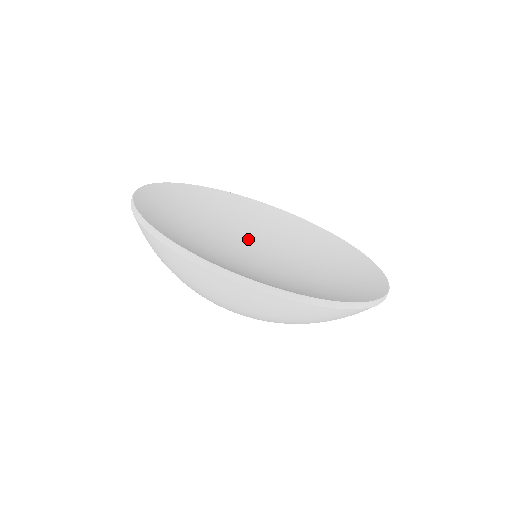
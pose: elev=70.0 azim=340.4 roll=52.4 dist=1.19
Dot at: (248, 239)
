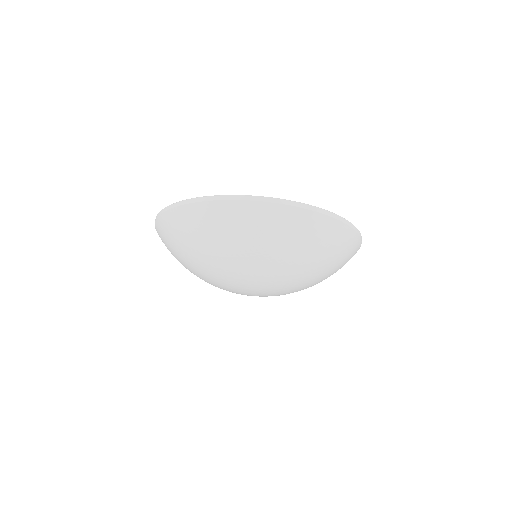
Dot at: occluded
